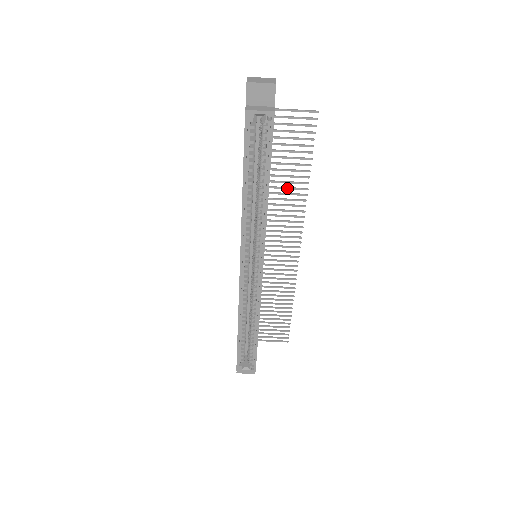
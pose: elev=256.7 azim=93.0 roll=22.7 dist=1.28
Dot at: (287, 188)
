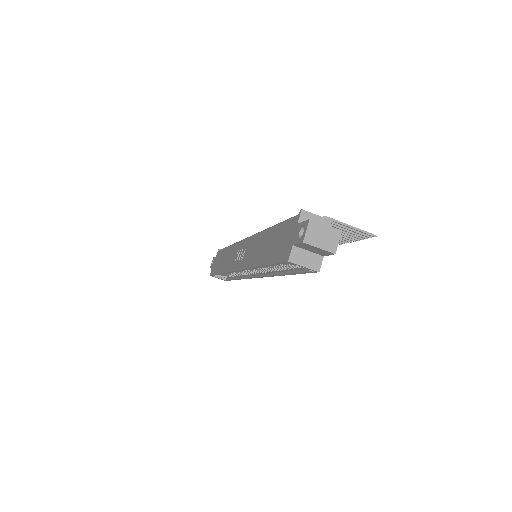
Dot at: occluded
